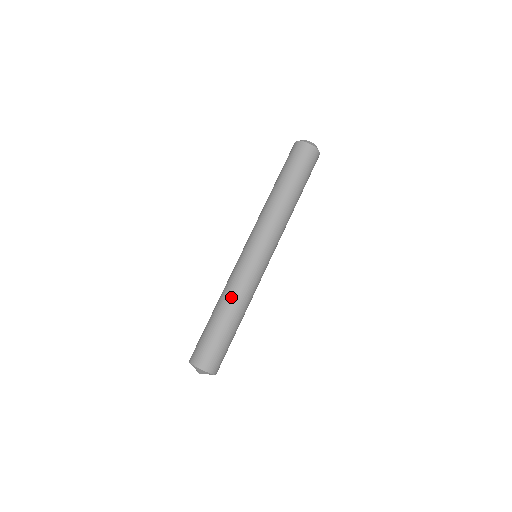
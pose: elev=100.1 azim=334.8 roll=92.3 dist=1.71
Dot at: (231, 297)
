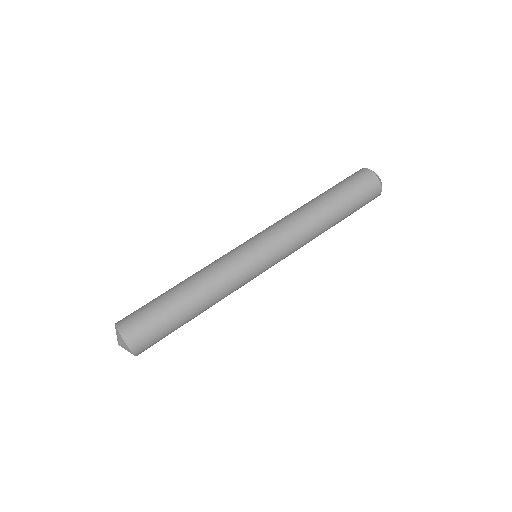
Dot at: (197, 272)
